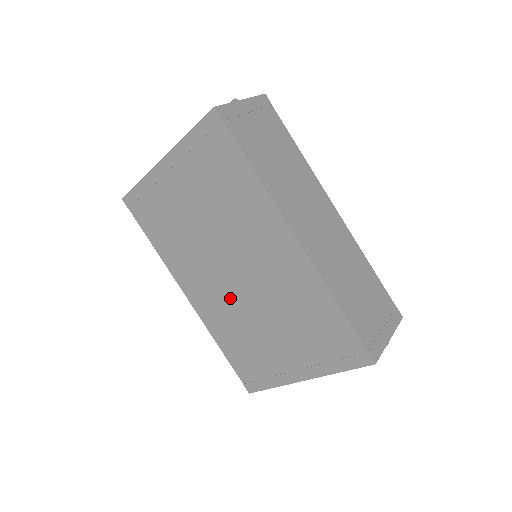
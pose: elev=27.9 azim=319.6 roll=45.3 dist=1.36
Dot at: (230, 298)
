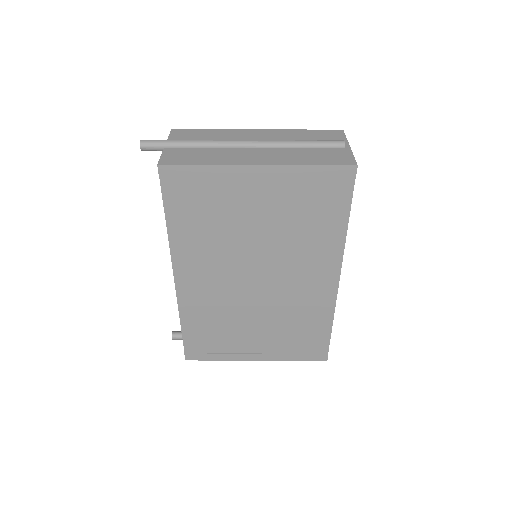
Dot at: (232, 295)
